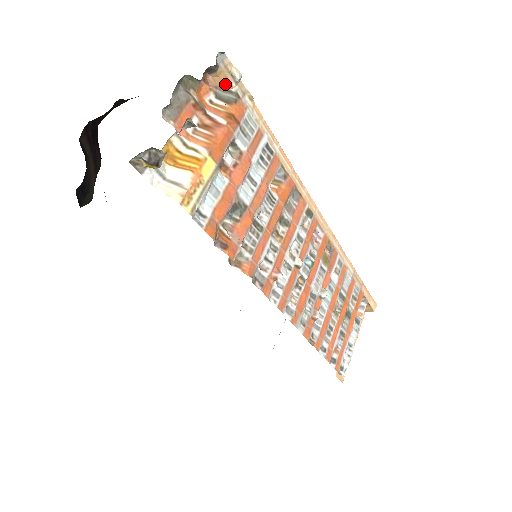
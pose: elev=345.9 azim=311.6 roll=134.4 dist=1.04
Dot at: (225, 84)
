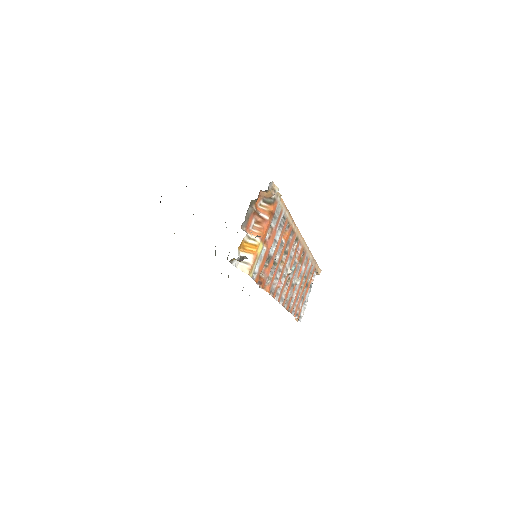
Dot at: (269, 195)
